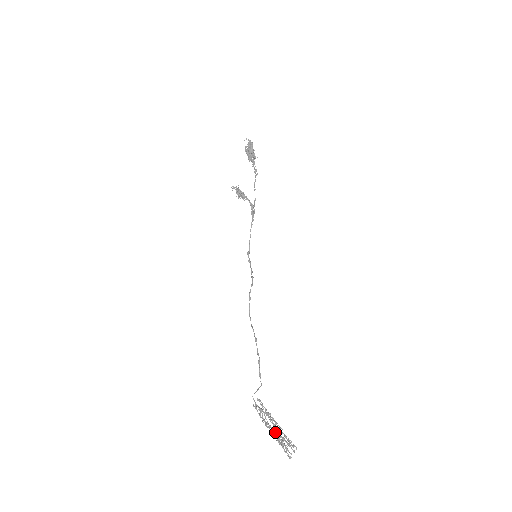
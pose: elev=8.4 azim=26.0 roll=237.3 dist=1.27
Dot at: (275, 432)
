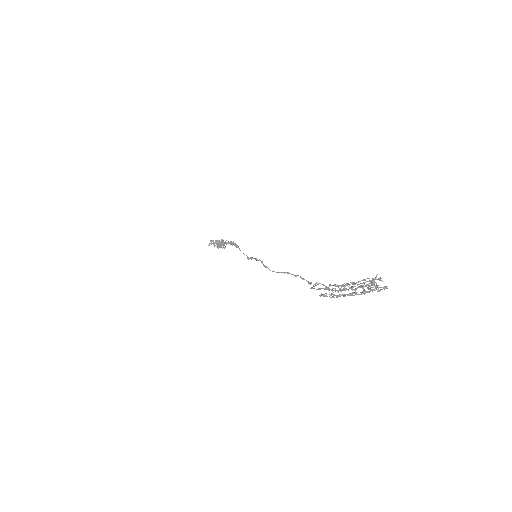
Dot at: (353, 287)
